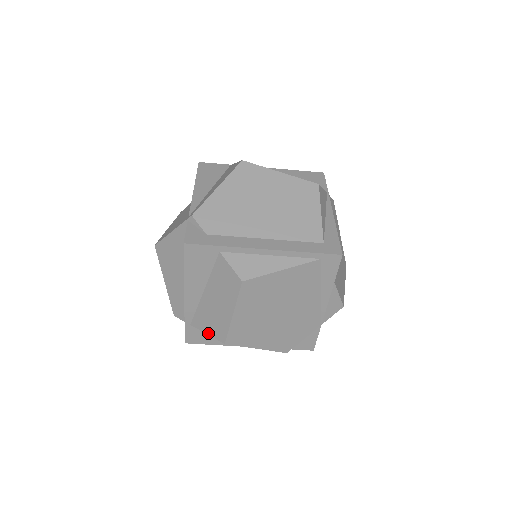
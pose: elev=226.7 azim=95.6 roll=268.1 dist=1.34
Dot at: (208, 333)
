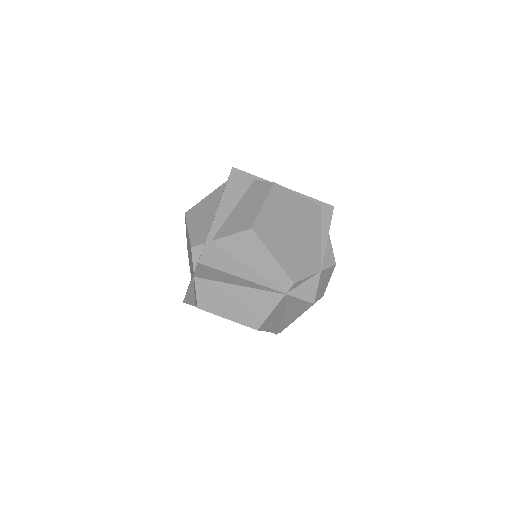
Dot at: (233, 233)
